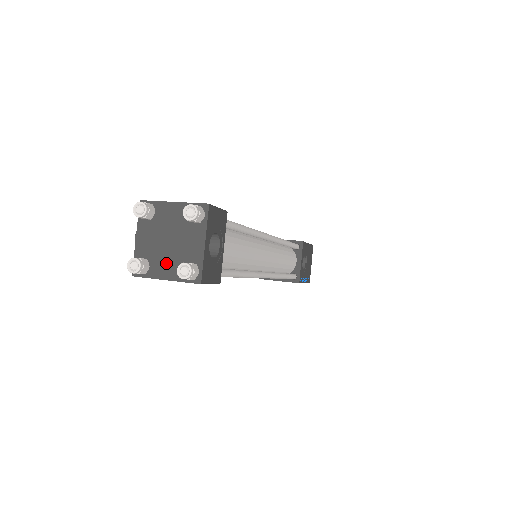
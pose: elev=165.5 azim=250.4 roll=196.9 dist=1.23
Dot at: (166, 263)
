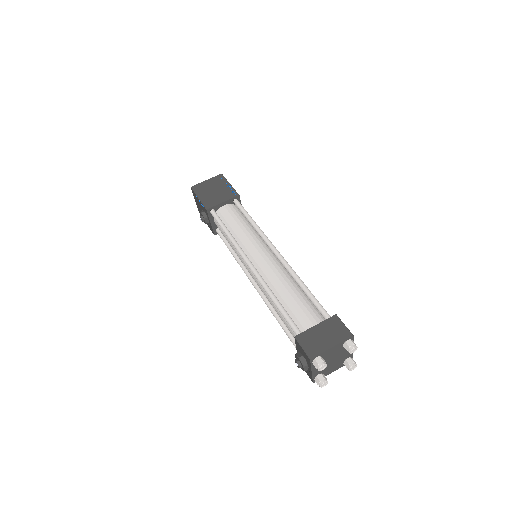
Dot at: (333, 367)
